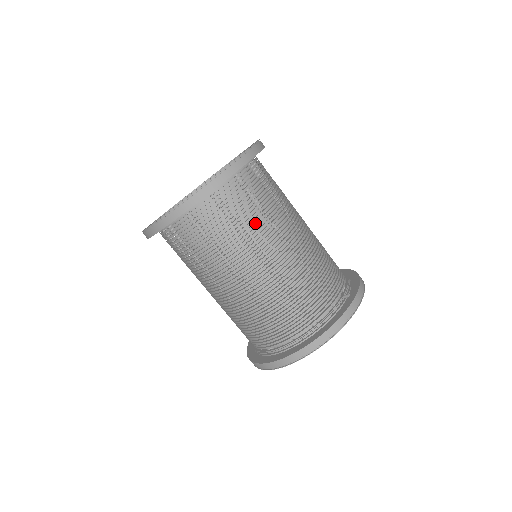
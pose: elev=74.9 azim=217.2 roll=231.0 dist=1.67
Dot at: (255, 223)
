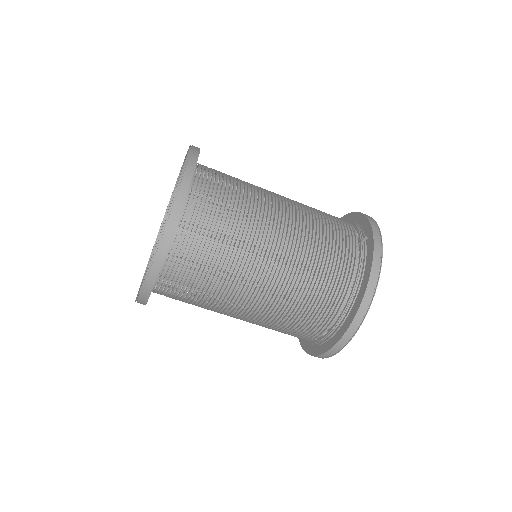
Dot at: (237, 225)
